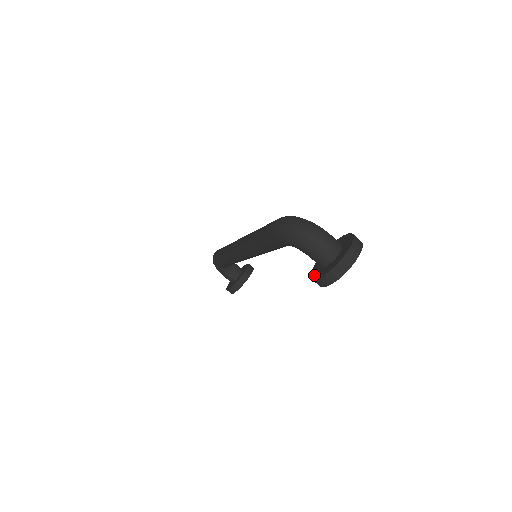
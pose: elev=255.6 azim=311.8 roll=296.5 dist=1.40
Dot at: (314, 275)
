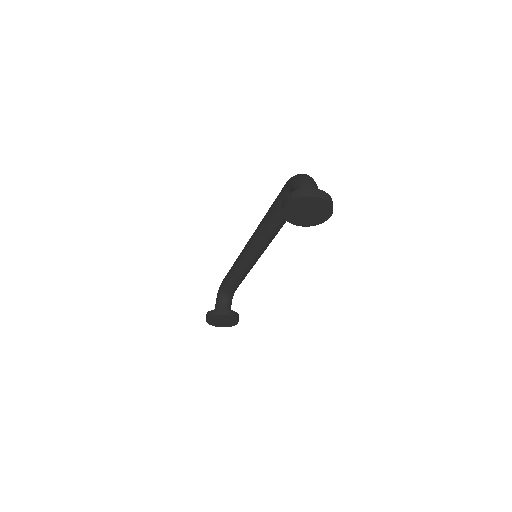
Dot at: occluded
